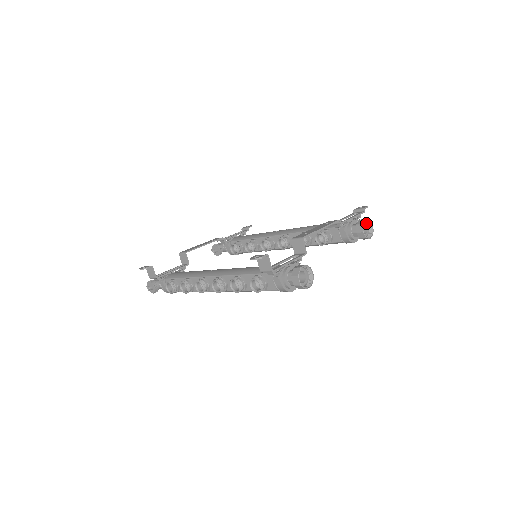
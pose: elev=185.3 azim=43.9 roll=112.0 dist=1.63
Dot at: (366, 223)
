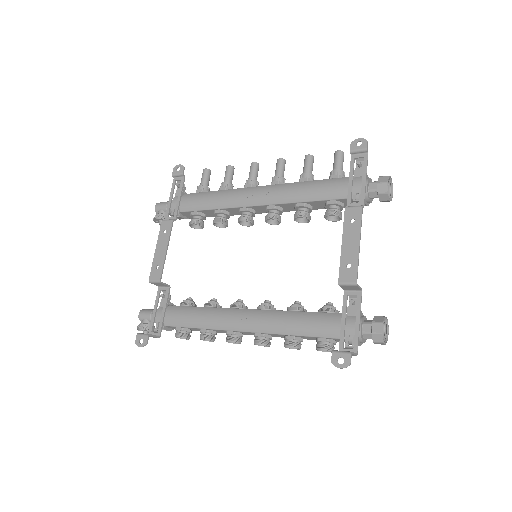
Dot at: (382, 178)
